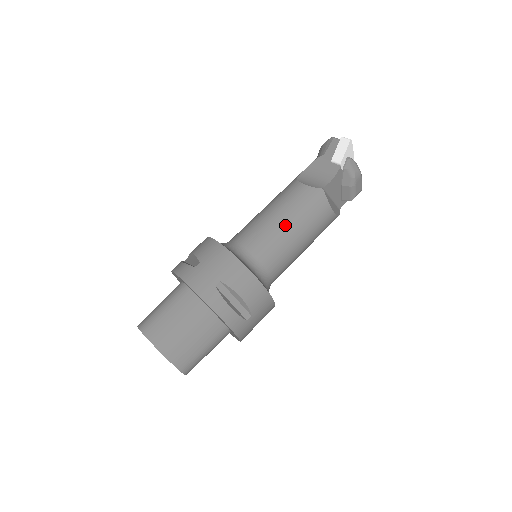
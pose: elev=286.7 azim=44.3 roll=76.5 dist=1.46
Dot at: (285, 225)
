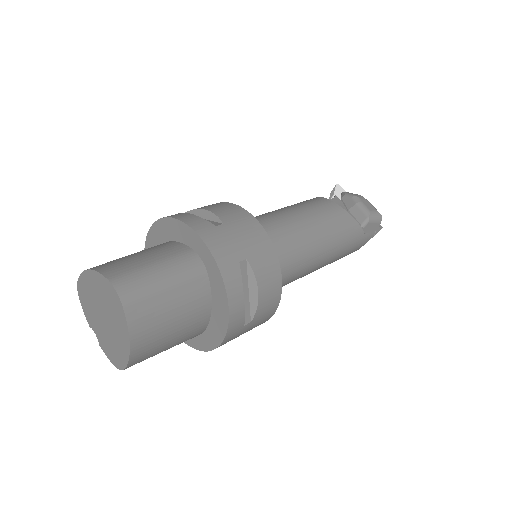
Dot at: occluded
